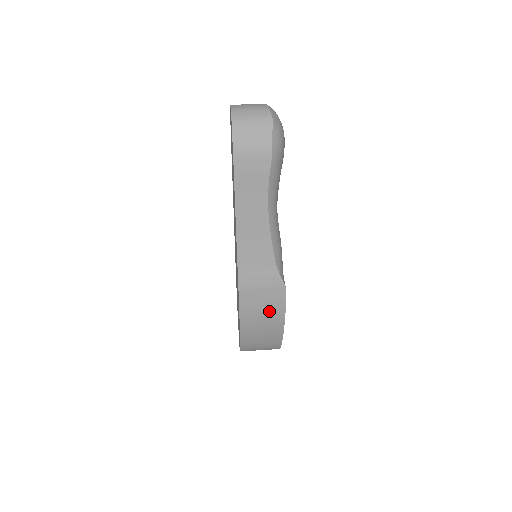
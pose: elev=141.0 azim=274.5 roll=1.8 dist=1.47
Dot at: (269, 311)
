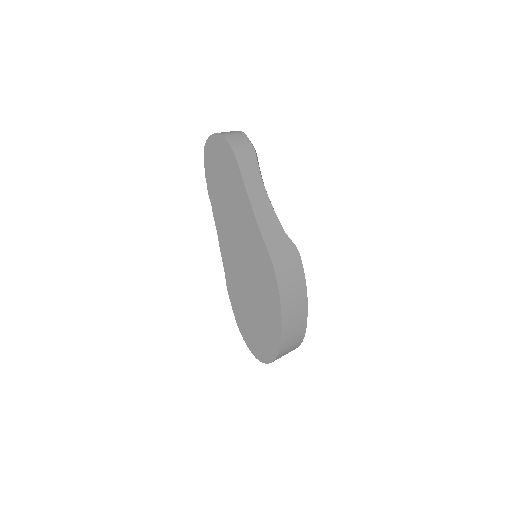
Dot at: (295, 276)
